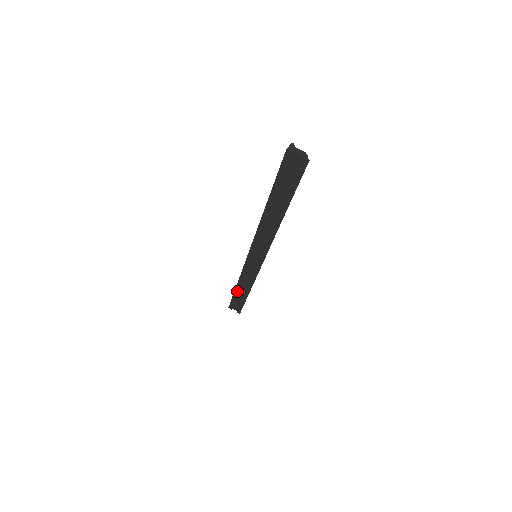
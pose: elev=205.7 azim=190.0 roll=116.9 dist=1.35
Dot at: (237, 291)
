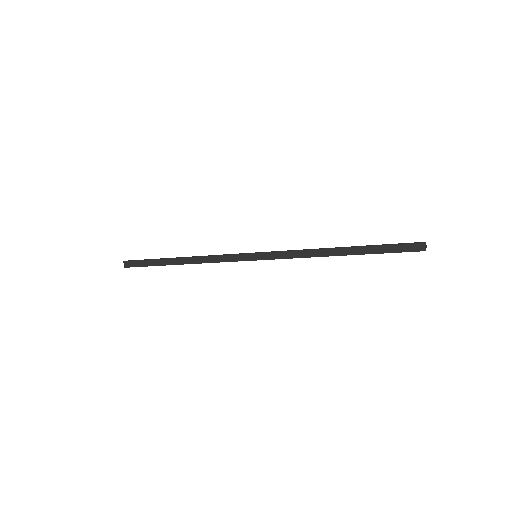
Dot at: (173, 264)
